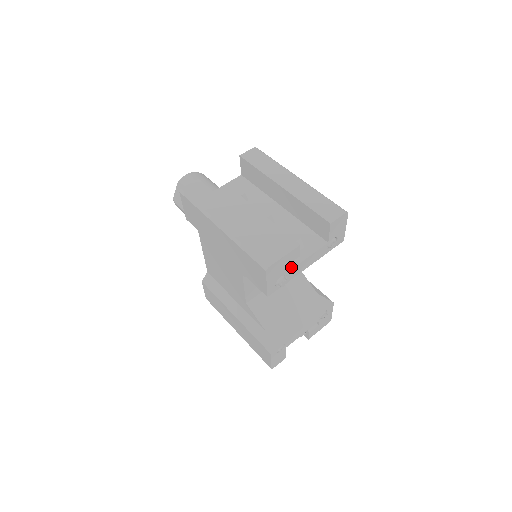
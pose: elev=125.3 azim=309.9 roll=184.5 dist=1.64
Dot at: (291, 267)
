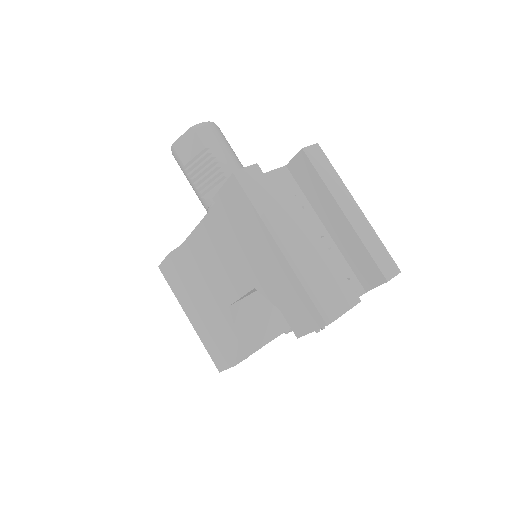
Dot at: occluded
